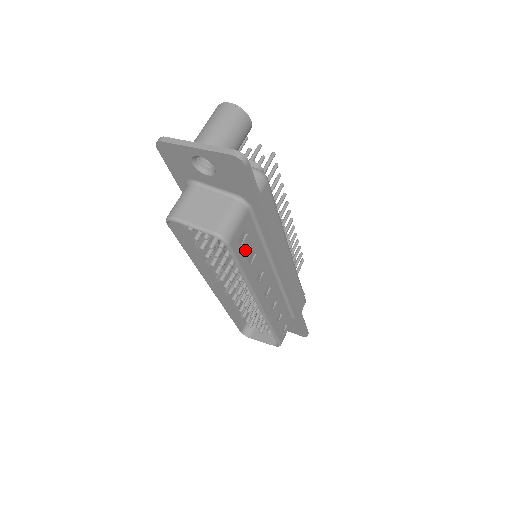
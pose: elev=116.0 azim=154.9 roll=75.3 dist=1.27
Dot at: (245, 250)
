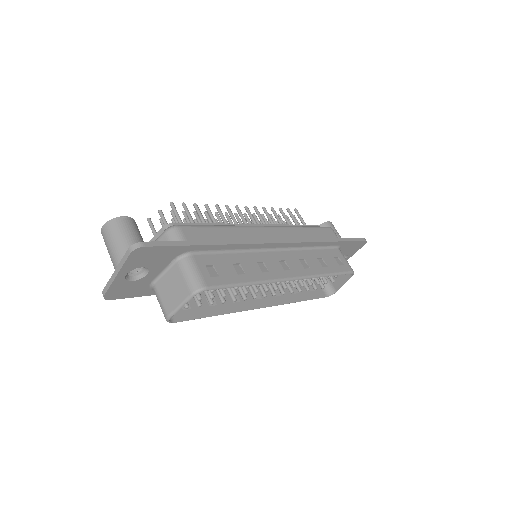
Dot at: (226, 273)
